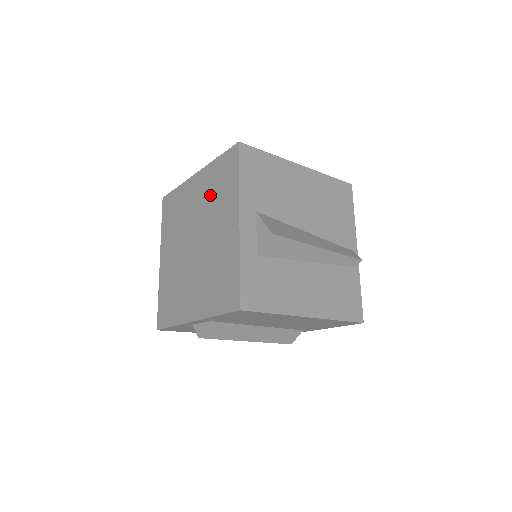
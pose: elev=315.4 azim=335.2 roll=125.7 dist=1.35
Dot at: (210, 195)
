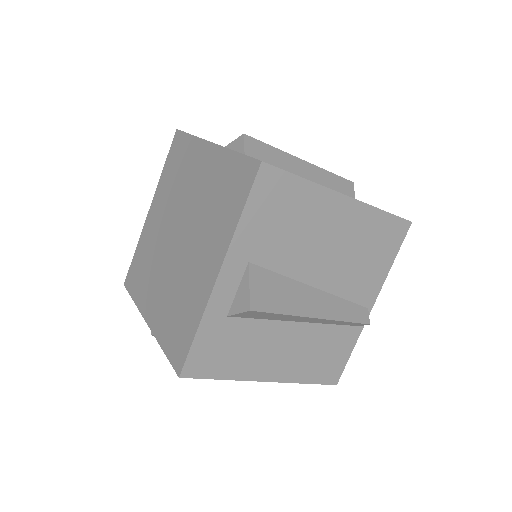
Dot at: (210, 196)
